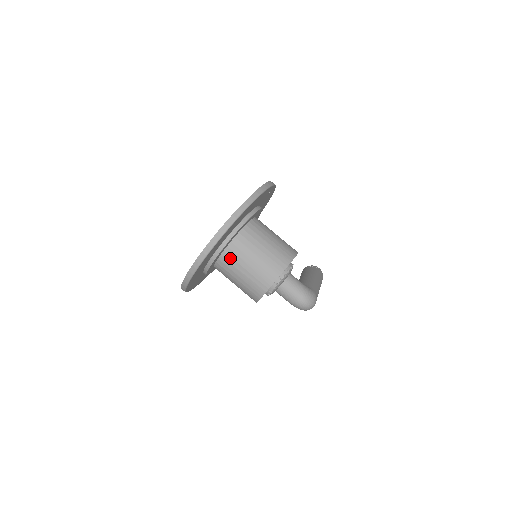
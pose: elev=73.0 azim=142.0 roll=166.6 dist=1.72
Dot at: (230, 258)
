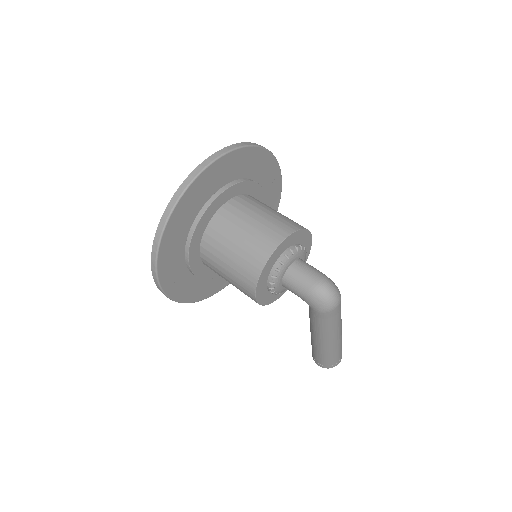
Dot at: (224, 220)
